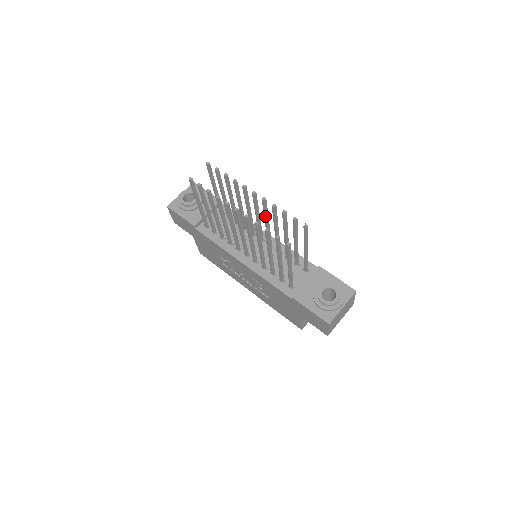
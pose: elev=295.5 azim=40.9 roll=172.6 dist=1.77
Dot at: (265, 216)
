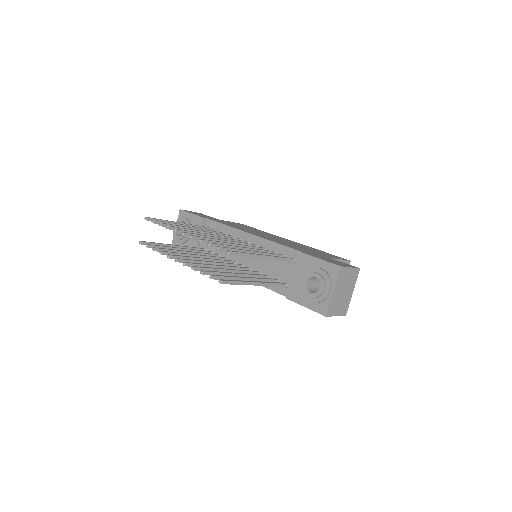
Dot at: occluded
